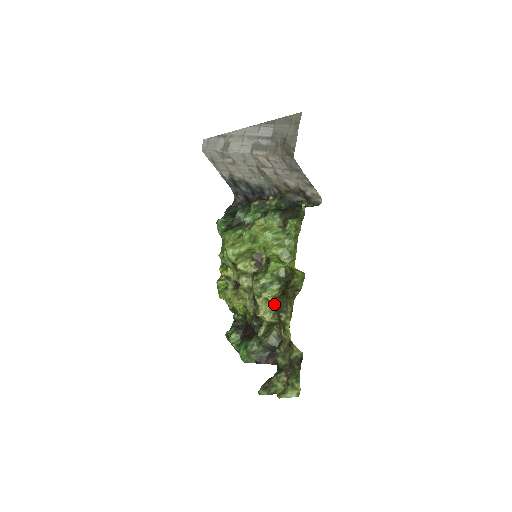
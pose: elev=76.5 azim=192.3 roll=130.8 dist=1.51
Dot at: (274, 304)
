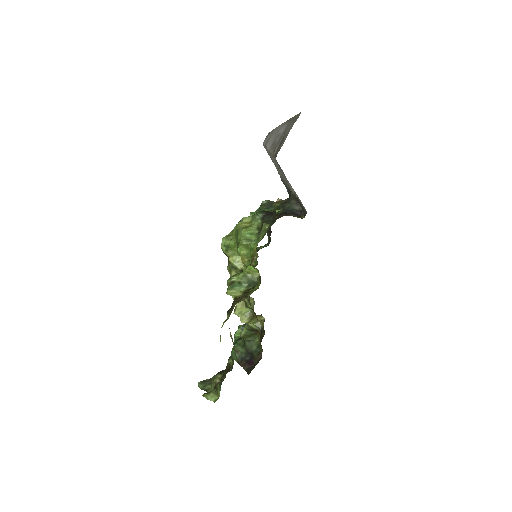
Dot at: (252, 309)
